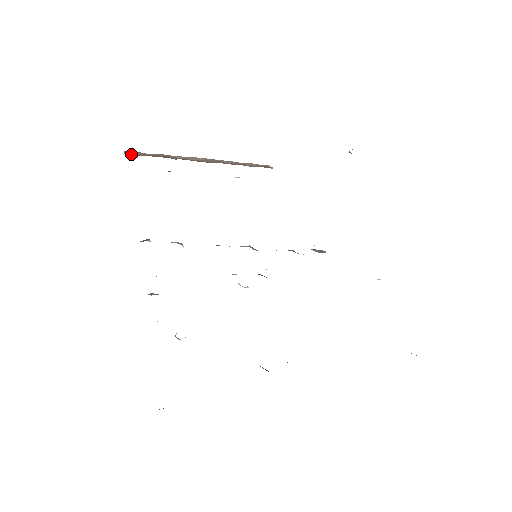
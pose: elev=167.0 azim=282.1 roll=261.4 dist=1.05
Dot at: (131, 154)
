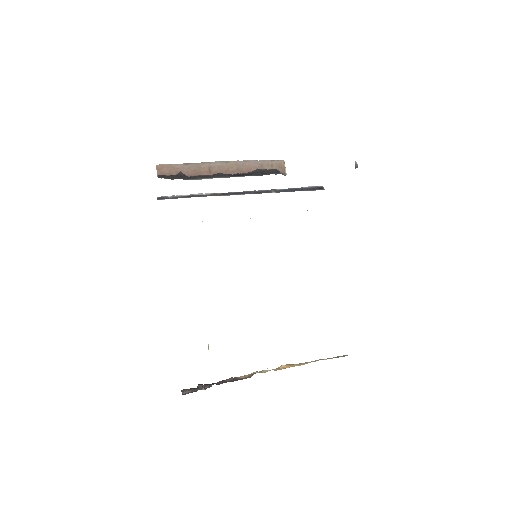
Dot at: (164, 174)
